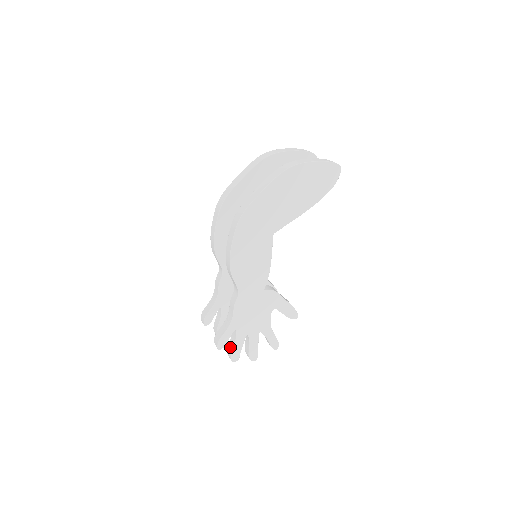
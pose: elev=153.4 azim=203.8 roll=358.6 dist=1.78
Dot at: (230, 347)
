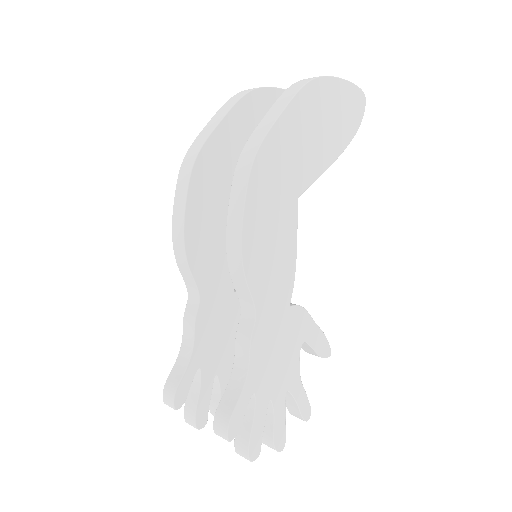
Dot at: (242, 433)
